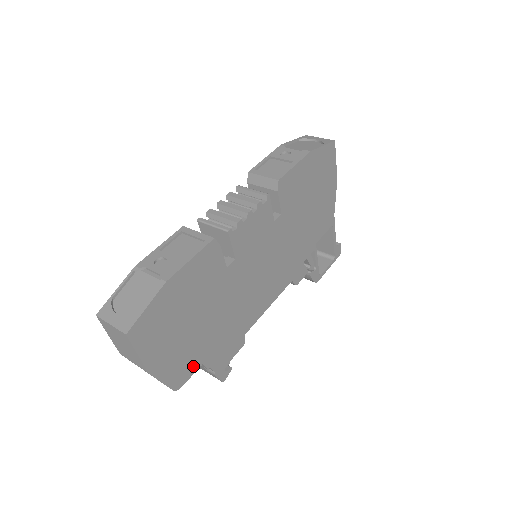
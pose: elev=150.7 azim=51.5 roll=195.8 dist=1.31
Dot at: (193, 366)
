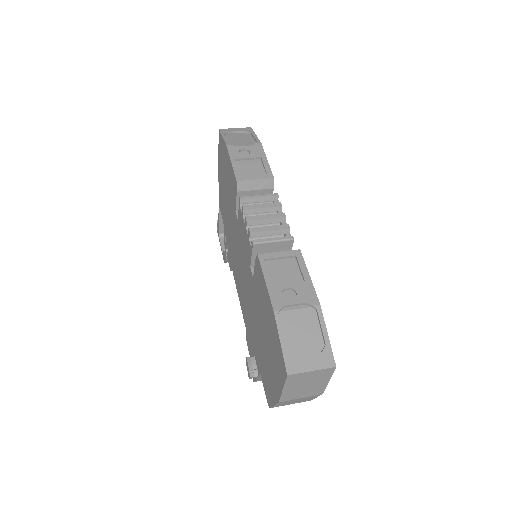
Dot at: occluded
